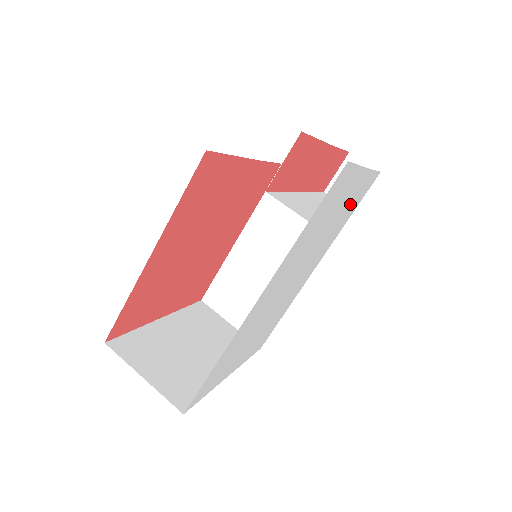
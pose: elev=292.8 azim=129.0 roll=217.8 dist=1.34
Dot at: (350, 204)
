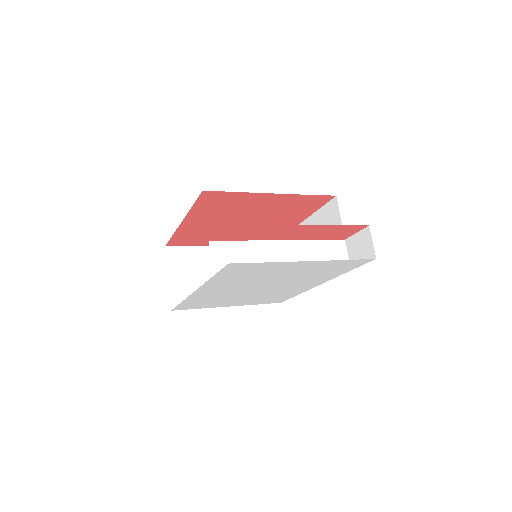
Dot at: (320, 269)
